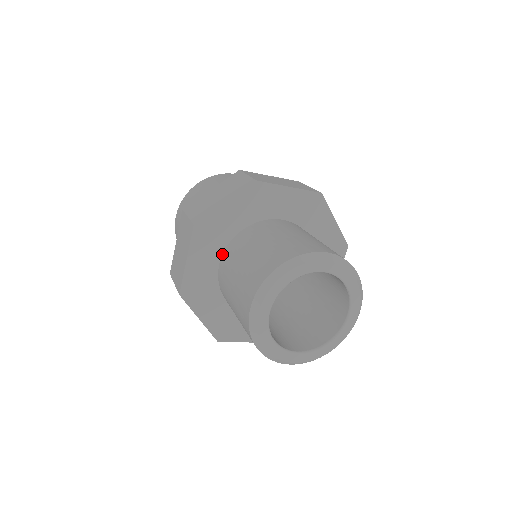
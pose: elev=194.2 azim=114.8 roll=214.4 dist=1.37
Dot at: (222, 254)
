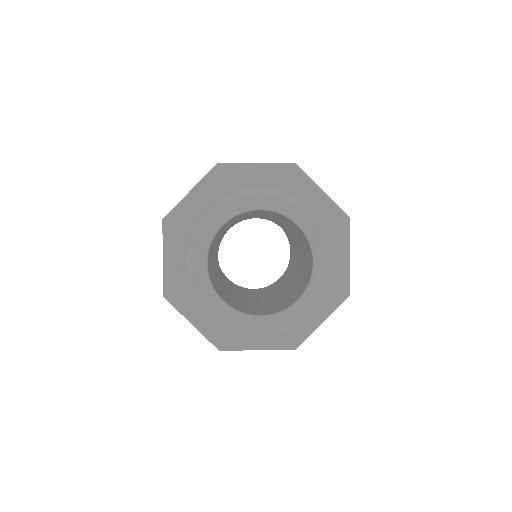
Dot at: occluded
